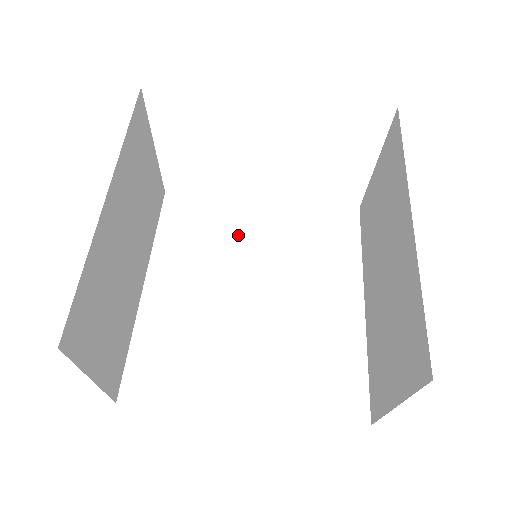
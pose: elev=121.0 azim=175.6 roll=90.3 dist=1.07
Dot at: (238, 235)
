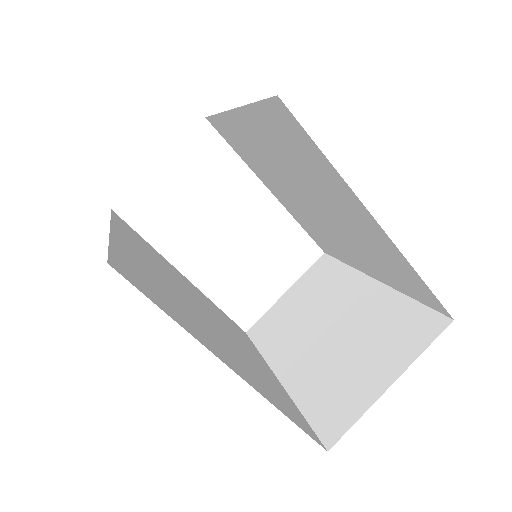
Dot at: (176, 275)
